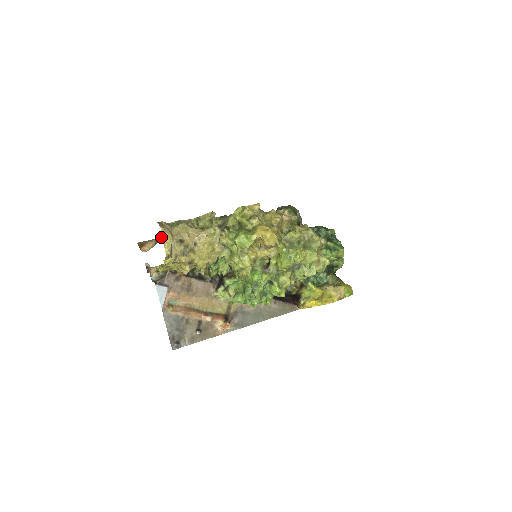
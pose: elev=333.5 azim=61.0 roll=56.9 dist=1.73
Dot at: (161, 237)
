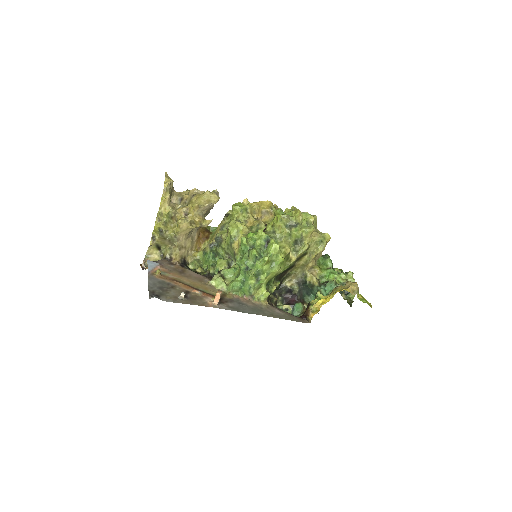
Dot at: occluded
